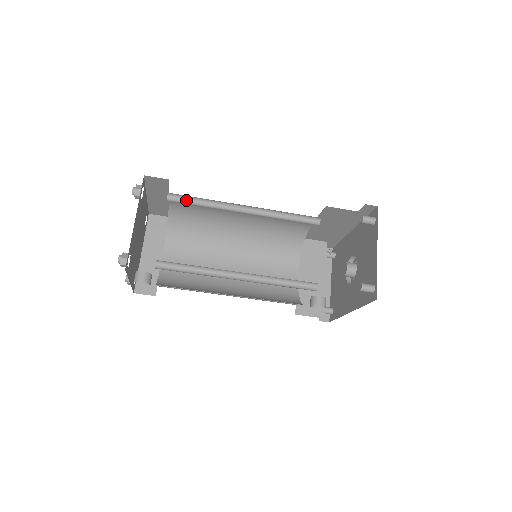
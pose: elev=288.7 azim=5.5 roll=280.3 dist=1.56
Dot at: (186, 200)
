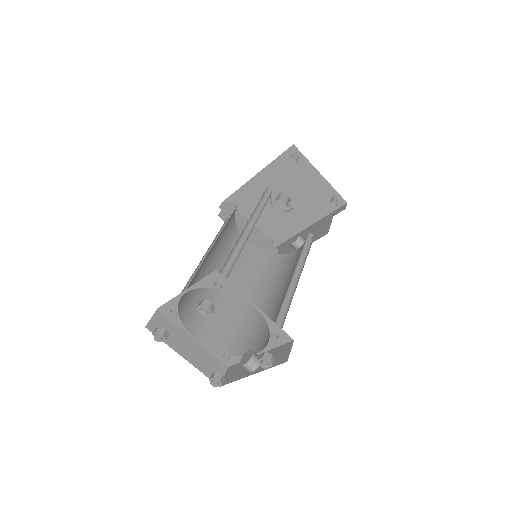
Dot at: (222, 271)
